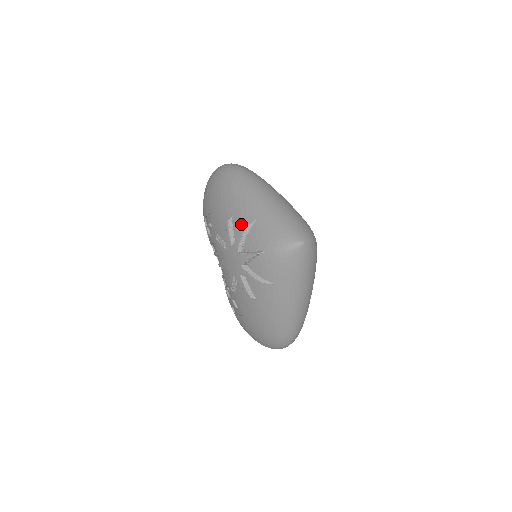
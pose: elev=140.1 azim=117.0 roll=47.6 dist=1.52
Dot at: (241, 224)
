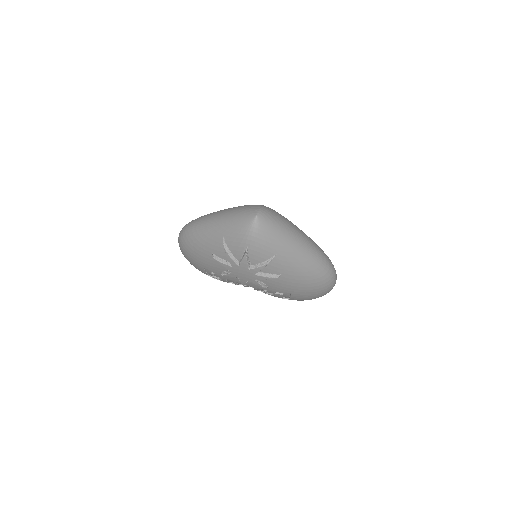
Dot at: (221, 251)
